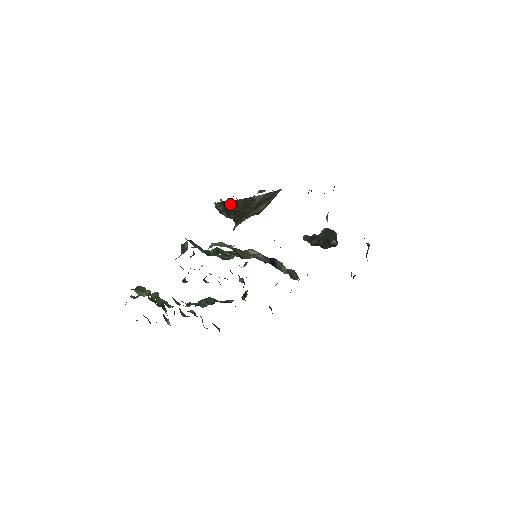
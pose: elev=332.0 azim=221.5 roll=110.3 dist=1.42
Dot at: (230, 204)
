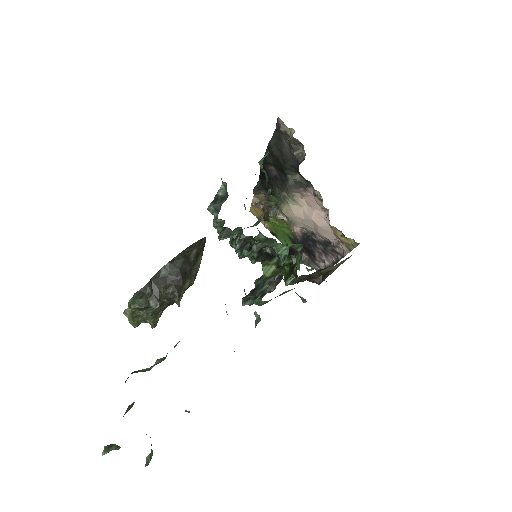
Dot at: (163, 272)
